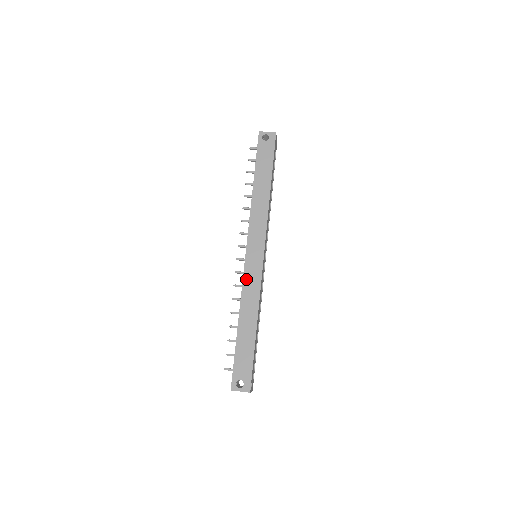
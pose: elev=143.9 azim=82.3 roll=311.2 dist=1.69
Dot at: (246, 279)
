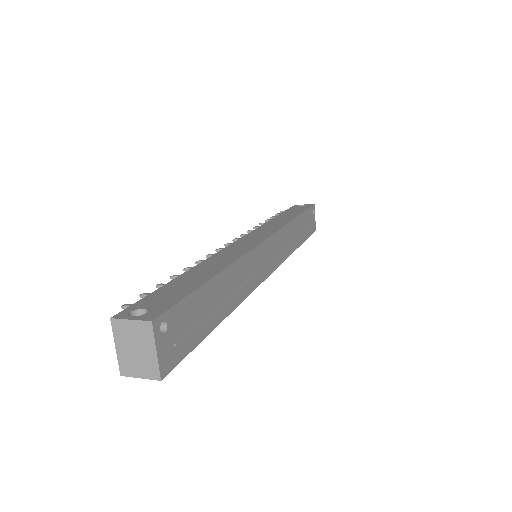
Dot at: (229, 248)
